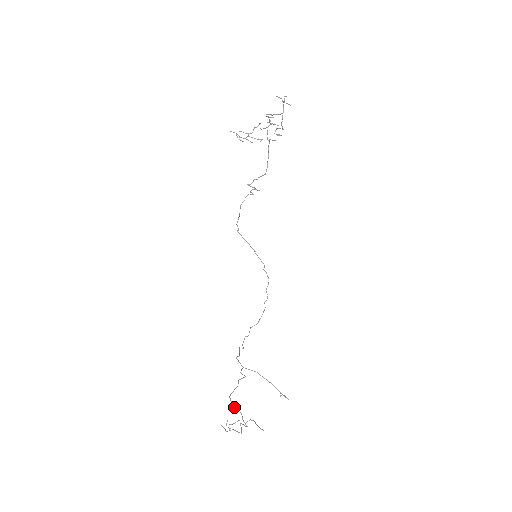
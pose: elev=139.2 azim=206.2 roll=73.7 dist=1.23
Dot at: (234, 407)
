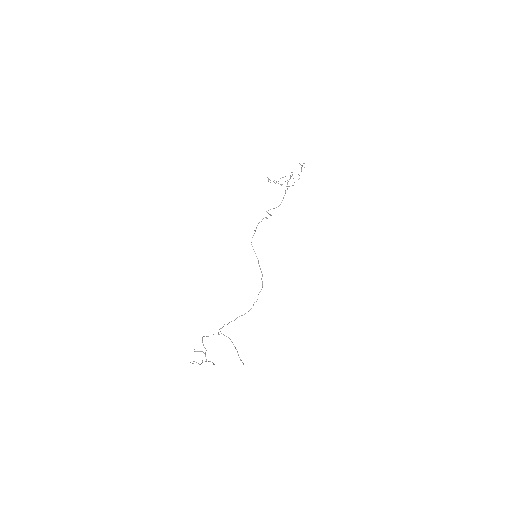
Dot at: occluded
